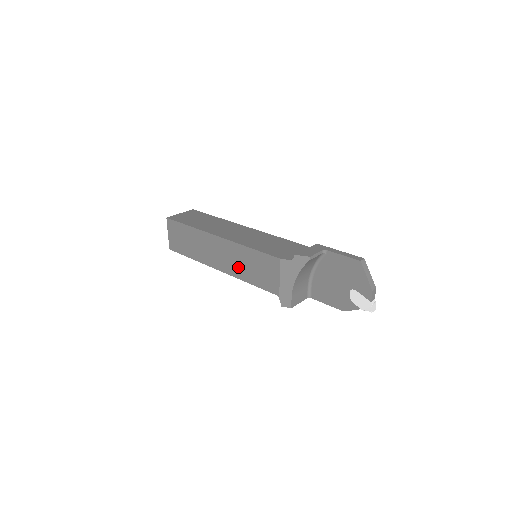
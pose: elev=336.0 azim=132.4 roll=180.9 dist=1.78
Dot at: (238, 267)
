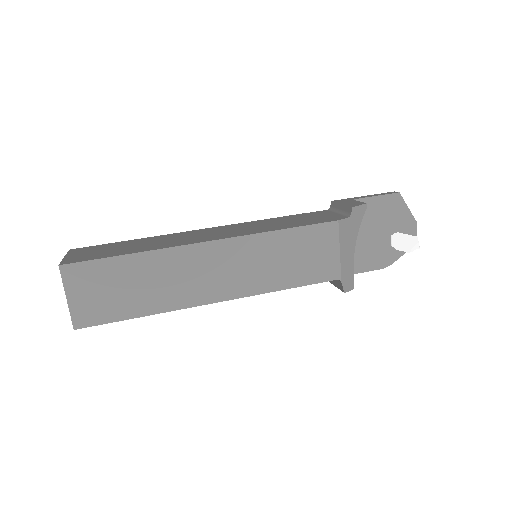
Dot at: (260, 274)
